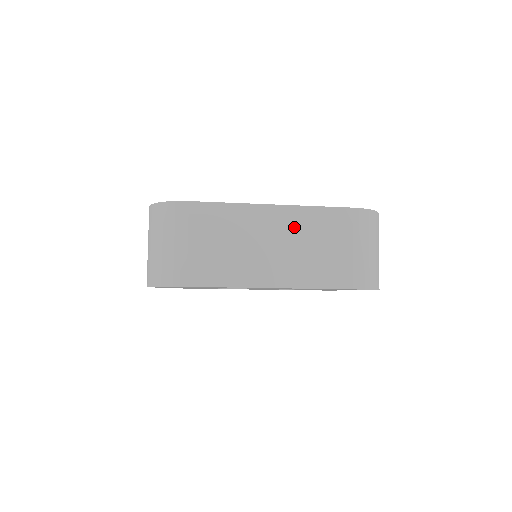
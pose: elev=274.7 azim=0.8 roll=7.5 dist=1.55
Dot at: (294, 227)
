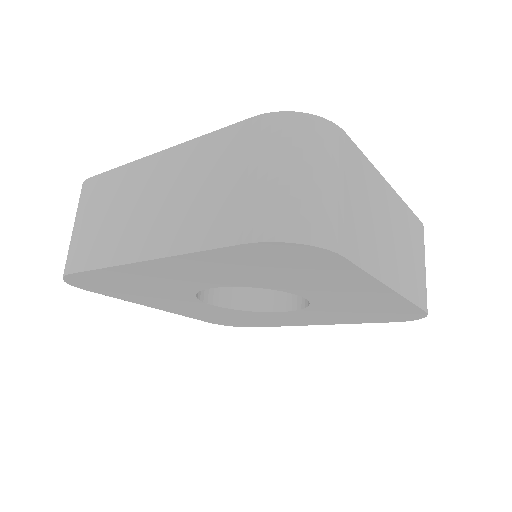
Dot at: (400, 221)
